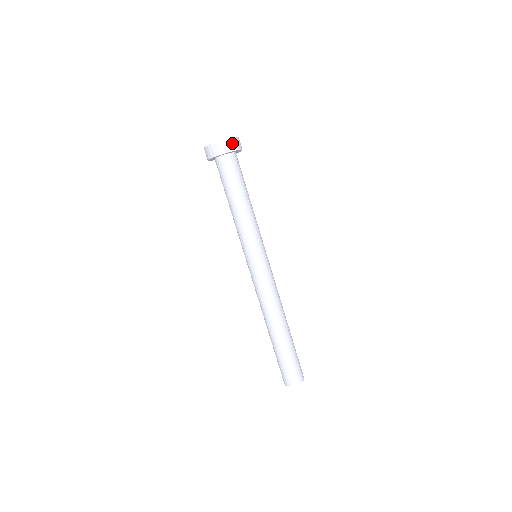
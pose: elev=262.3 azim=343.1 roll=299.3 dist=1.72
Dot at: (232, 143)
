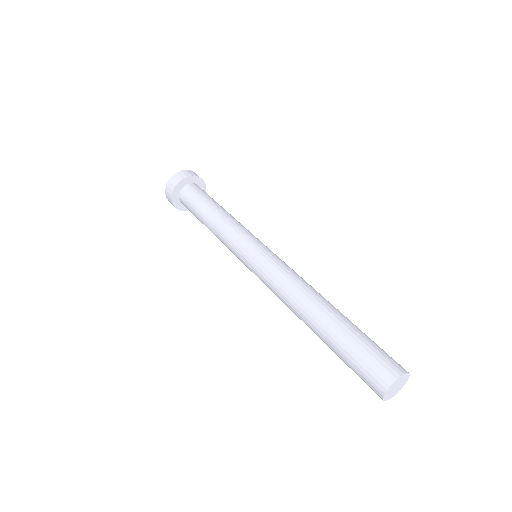
Dot at: occluded
